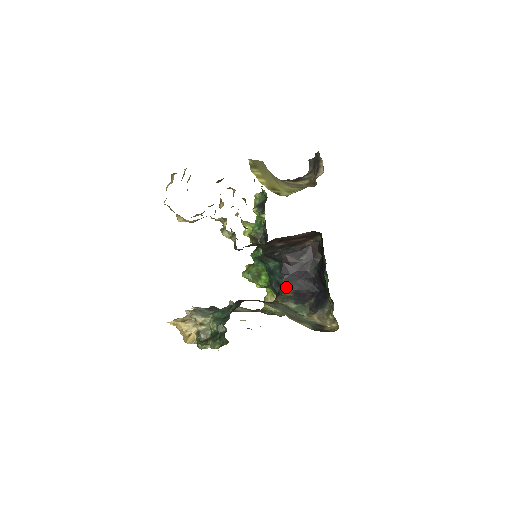
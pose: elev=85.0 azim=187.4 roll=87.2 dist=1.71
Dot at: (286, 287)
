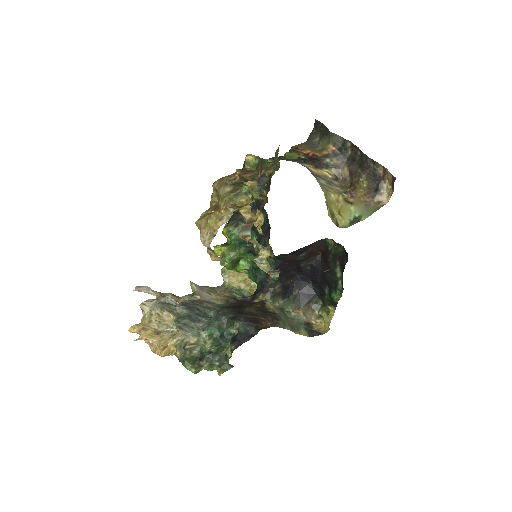
Dot at: (276, 283)
